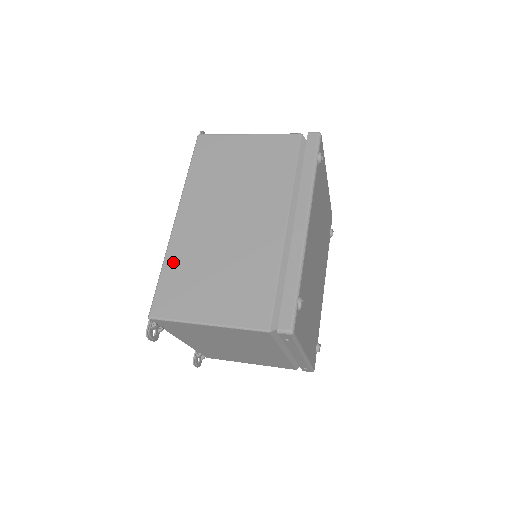
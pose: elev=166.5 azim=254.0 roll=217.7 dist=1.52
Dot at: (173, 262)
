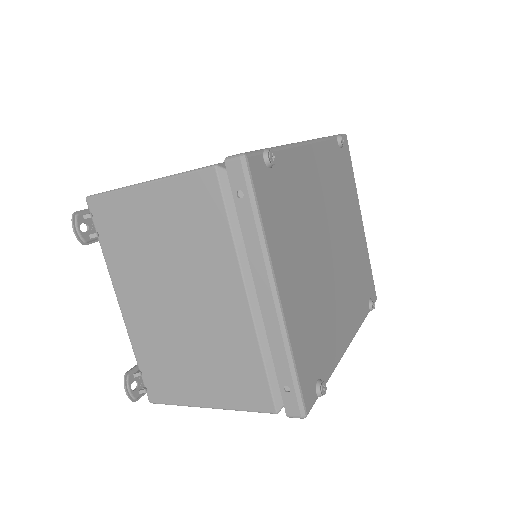
Dot at: occluded
